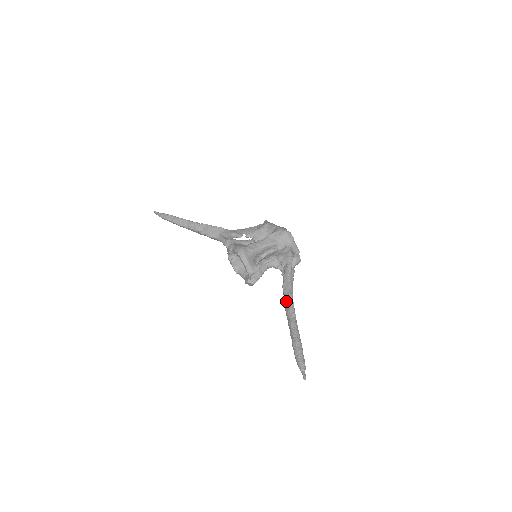
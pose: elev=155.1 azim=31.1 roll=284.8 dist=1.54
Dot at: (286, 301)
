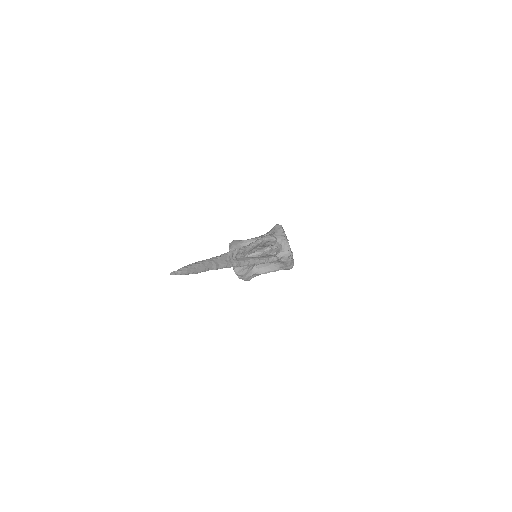
Dot at: occluded
